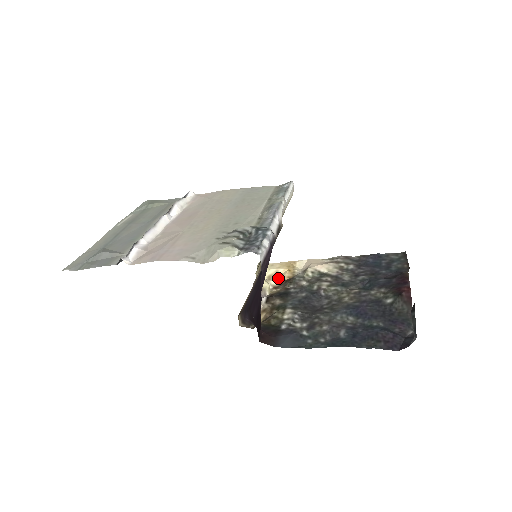
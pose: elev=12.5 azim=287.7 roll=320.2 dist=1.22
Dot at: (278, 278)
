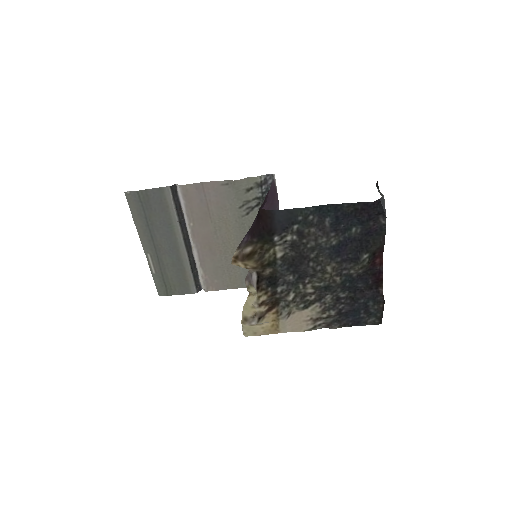
Dot at: (262, 320)
